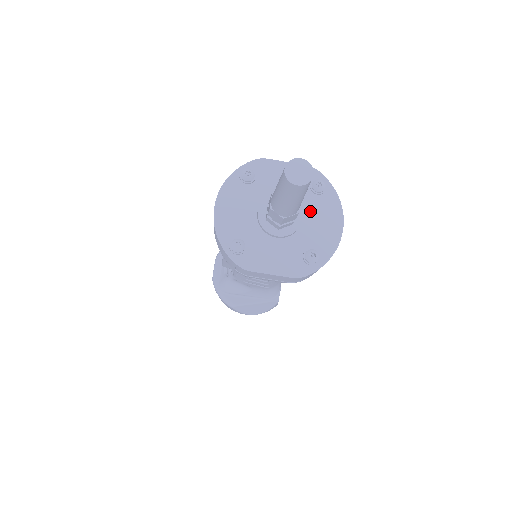
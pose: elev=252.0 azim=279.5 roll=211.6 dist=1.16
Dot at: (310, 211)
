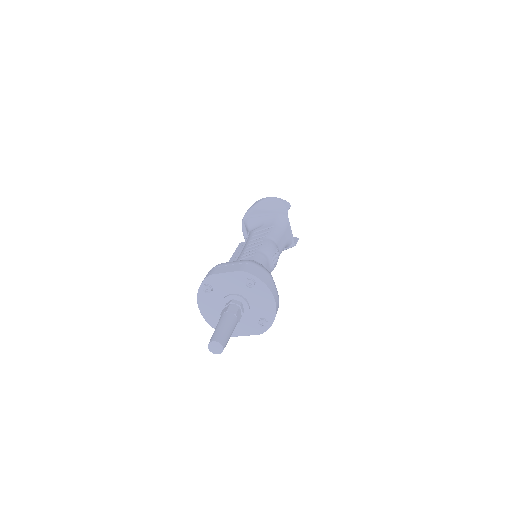
Dot at: (252, 298)
